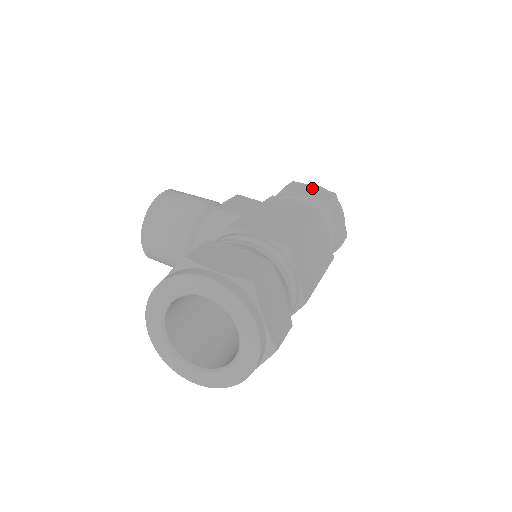
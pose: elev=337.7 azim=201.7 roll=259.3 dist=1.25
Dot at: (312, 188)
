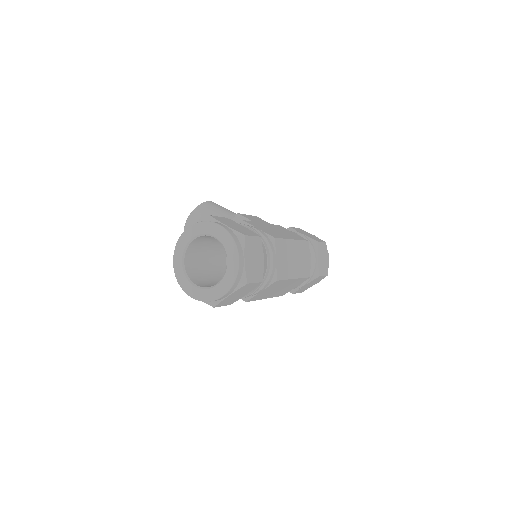
Dot at: (310, 234)
